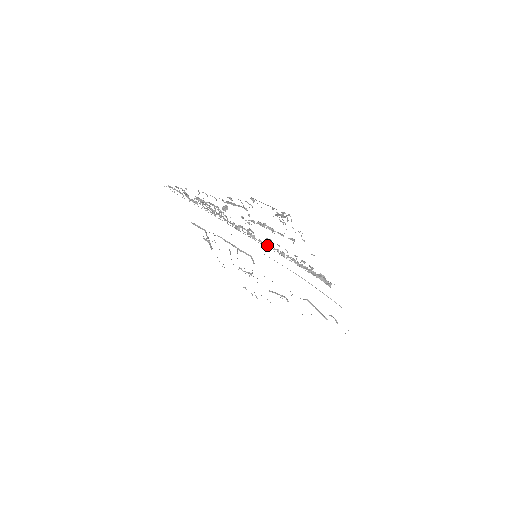
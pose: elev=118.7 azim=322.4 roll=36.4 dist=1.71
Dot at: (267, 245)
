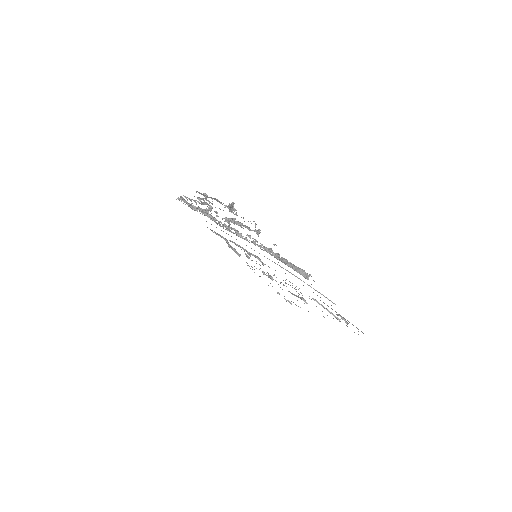
Dot at: occluded
